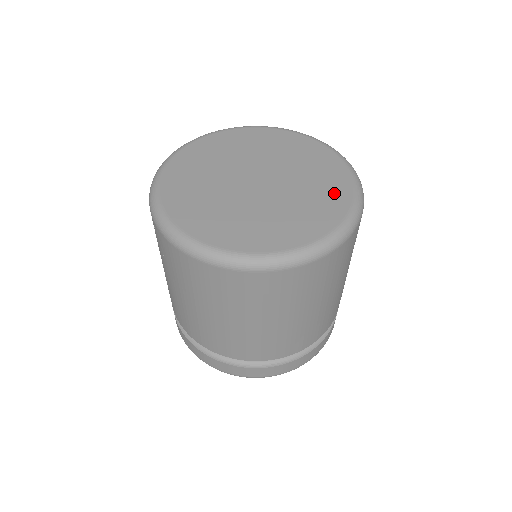
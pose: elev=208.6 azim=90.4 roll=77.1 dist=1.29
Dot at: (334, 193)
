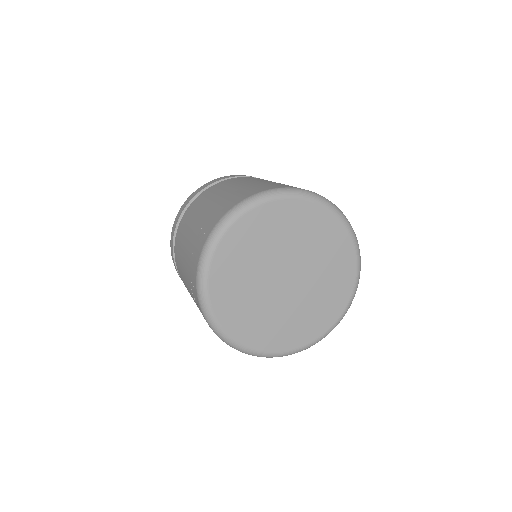
Dot at: (337, 297)
